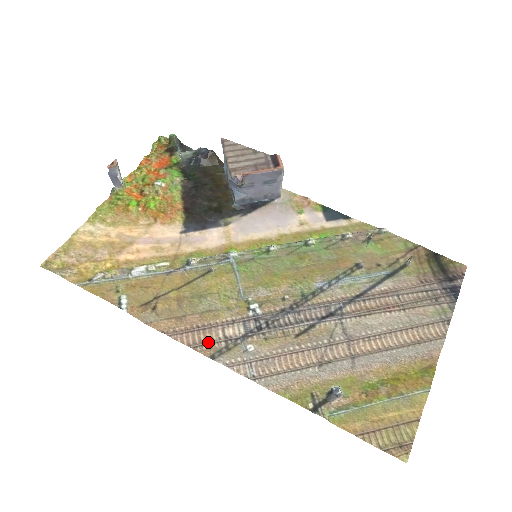
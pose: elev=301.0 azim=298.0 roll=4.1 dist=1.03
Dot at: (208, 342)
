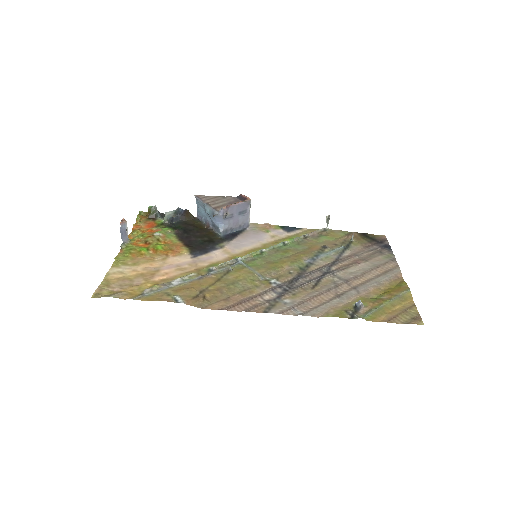
Dot at: (256, 305)
